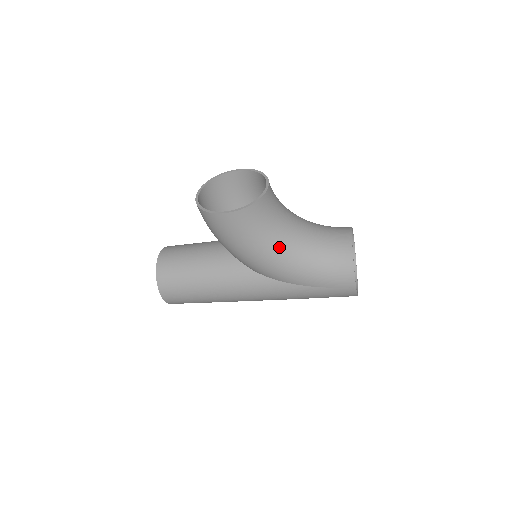
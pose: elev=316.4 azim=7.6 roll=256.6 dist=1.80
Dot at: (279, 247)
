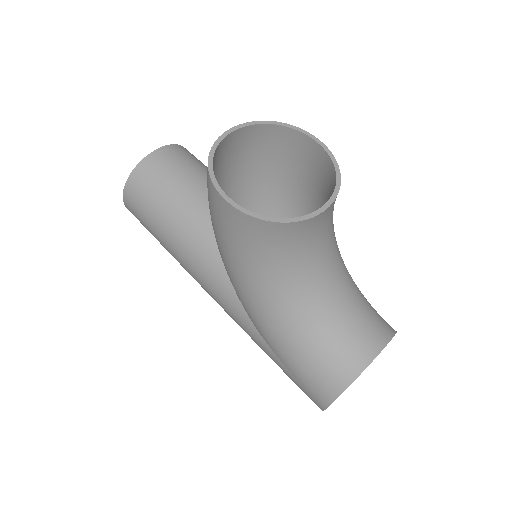
Dot at: (272, 292)
